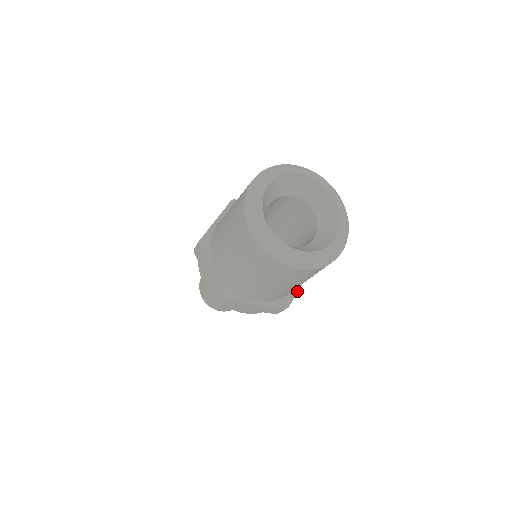
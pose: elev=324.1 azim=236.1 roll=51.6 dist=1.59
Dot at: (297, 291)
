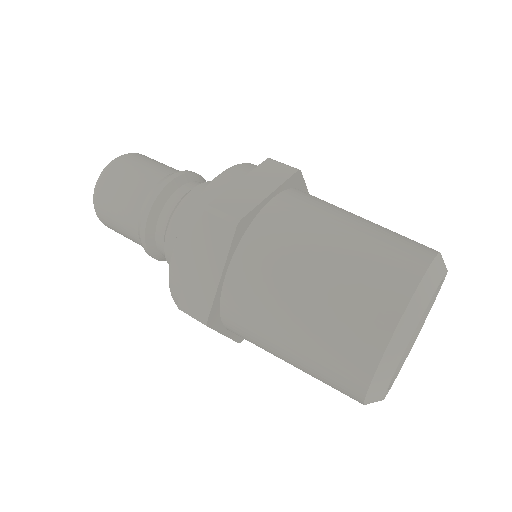
Dot at: occluded
